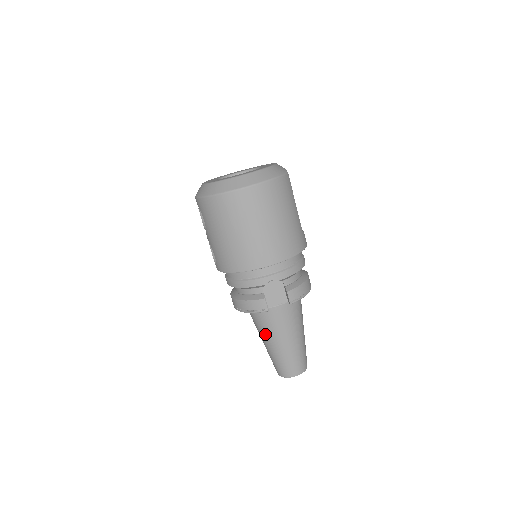
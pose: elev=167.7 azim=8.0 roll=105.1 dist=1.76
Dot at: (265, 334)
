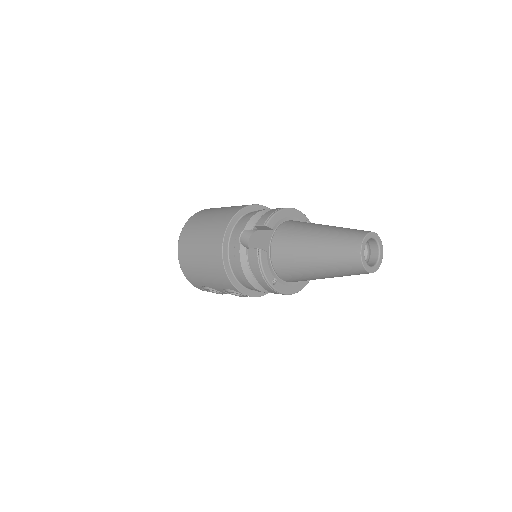
Dot at: (302, 267)
